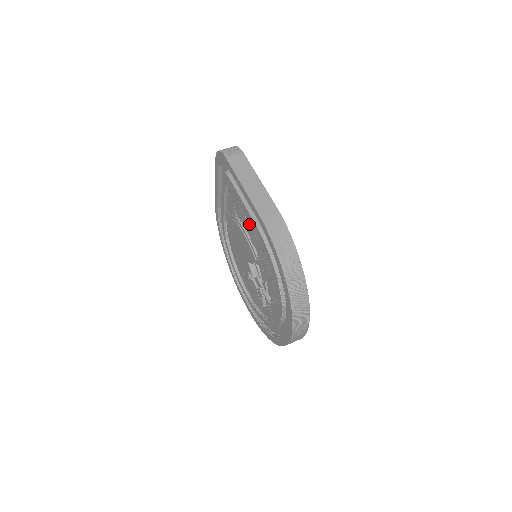
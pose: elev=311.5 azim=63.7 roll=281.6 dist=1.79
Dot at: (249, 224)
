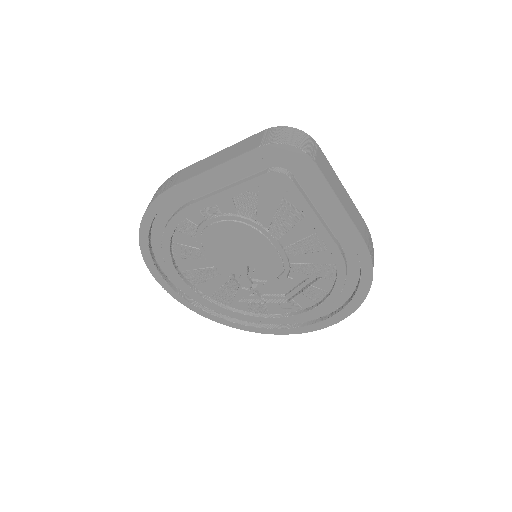
Dot at: (298, 236)
